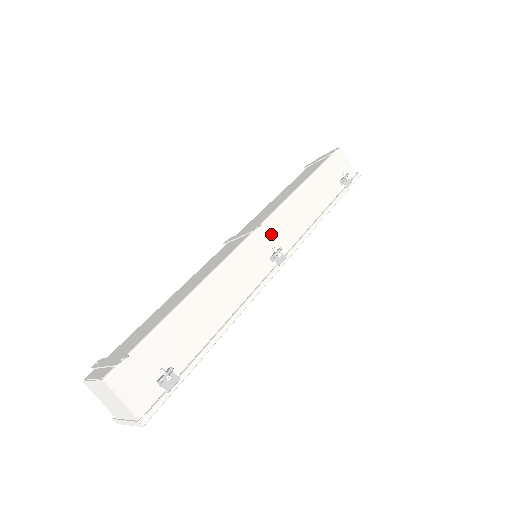
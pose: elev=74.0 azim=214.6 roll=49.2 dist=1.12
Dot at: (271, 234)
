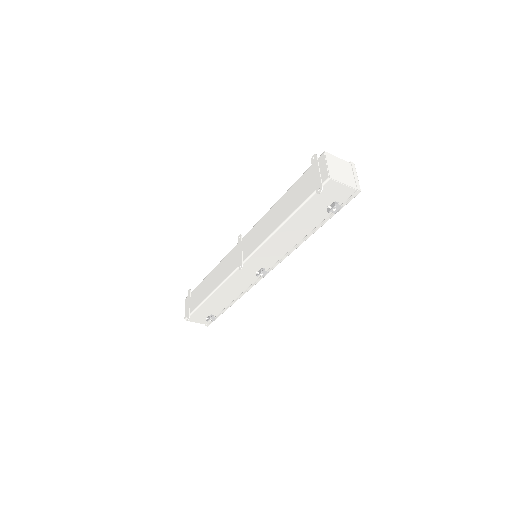
Dot at: (255, 262)
